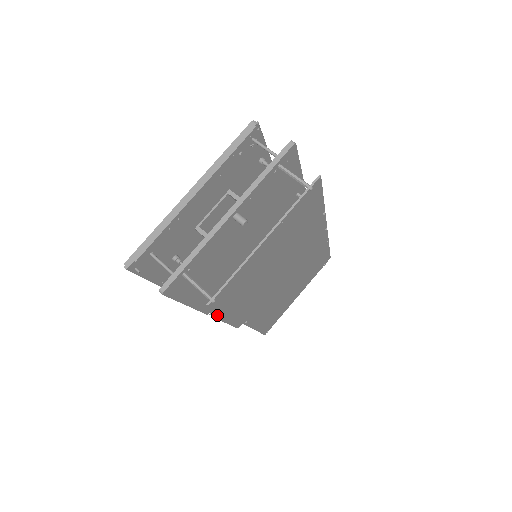
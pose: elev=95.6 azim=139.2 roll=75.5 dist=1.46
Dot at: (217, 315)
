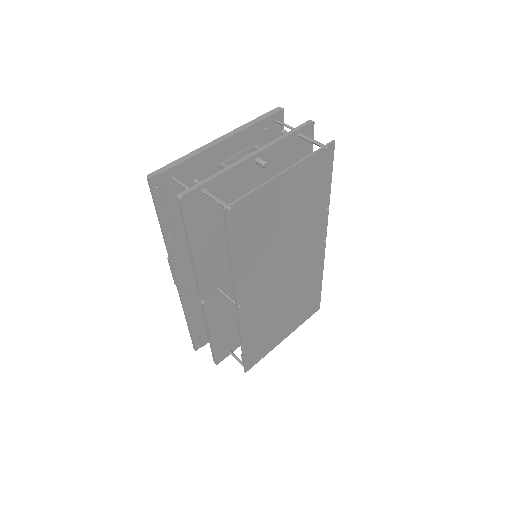
Dot at: (207, 308)
